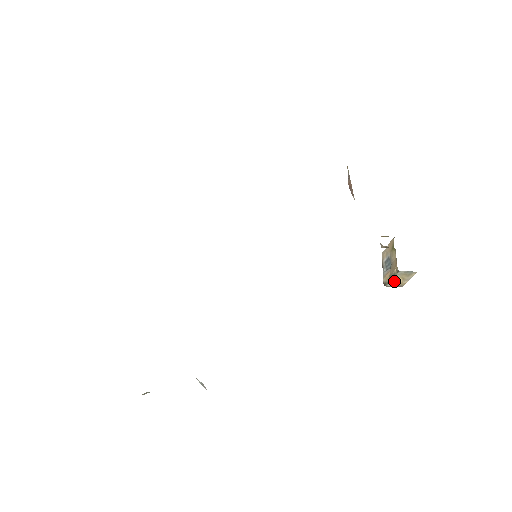
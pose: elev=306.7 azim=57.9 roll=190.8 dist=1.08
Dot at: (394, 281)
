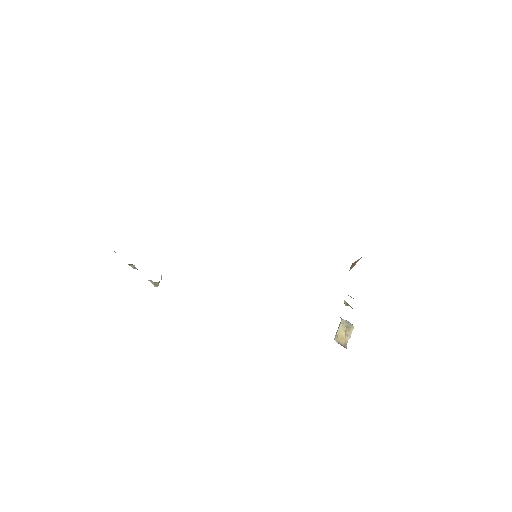
Dot at: (339, 333)
